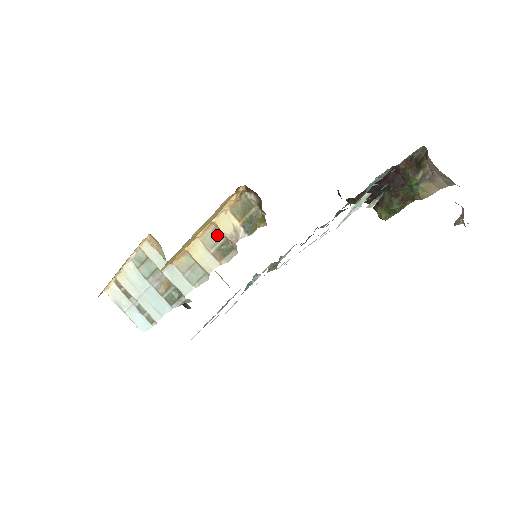
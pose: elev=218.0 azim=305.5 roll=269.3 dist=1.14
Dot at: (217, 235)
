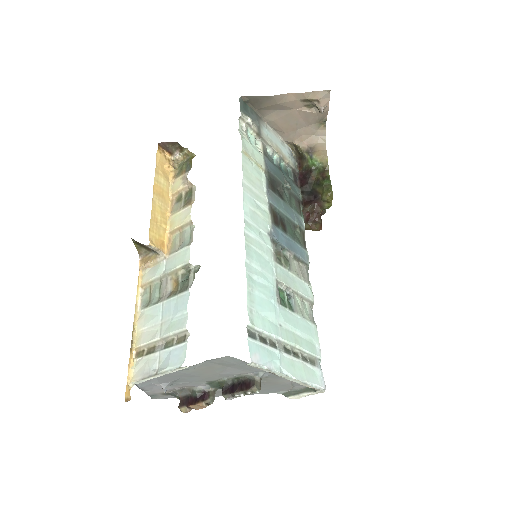
Dot at: (179, 200)
